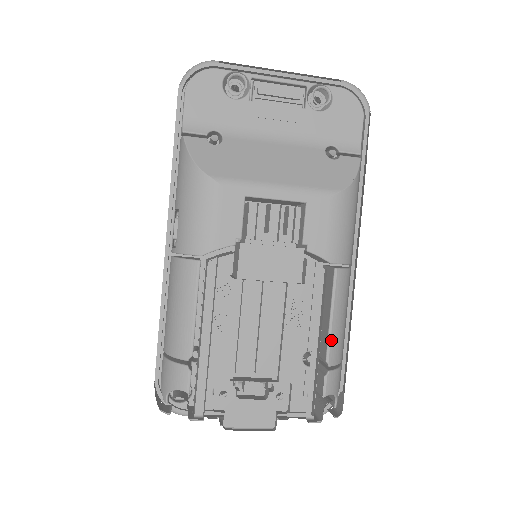
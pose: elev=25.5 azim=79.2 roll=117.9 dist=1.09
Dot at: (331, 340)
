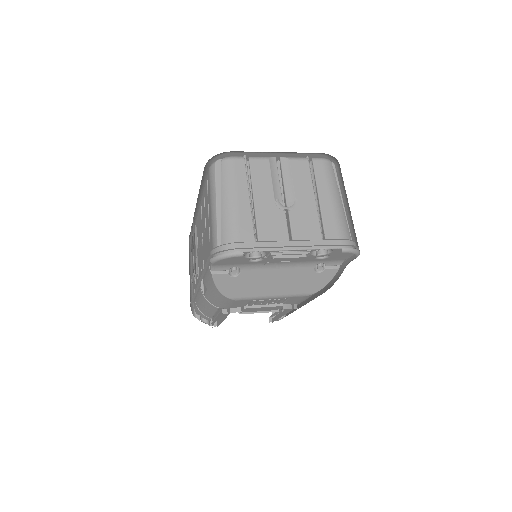
Dot at: occluded
